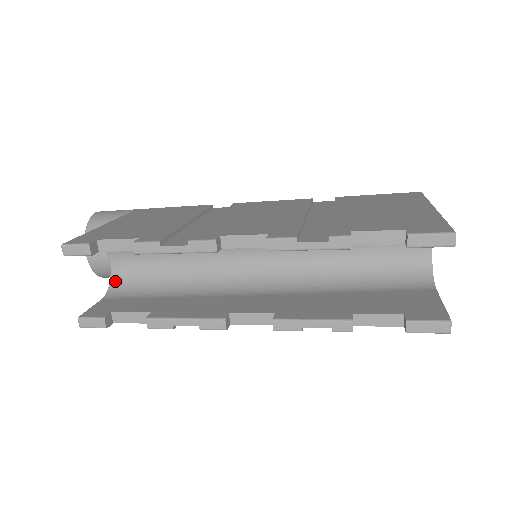
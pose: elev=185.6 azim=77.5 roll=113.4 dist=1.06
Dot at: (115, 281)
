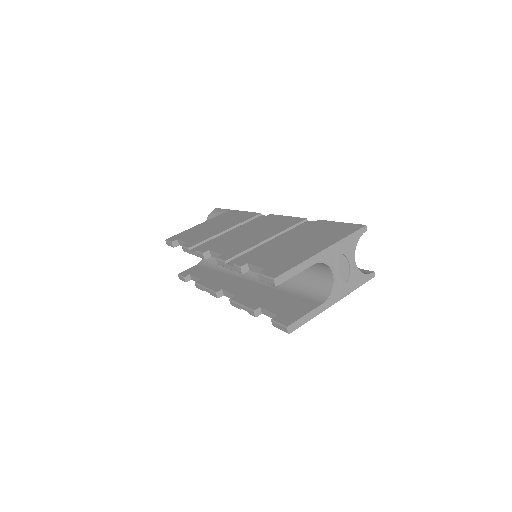
Dot at: occluded
